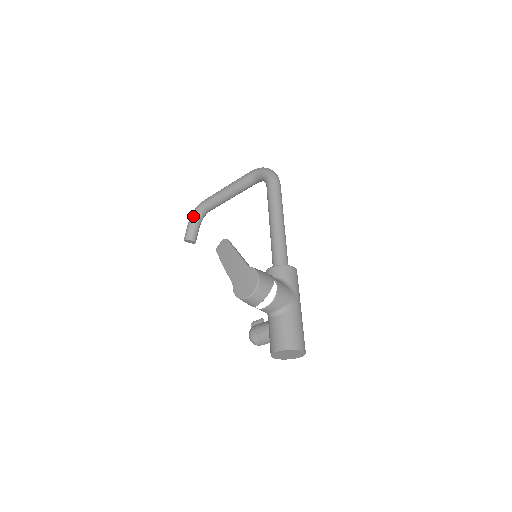
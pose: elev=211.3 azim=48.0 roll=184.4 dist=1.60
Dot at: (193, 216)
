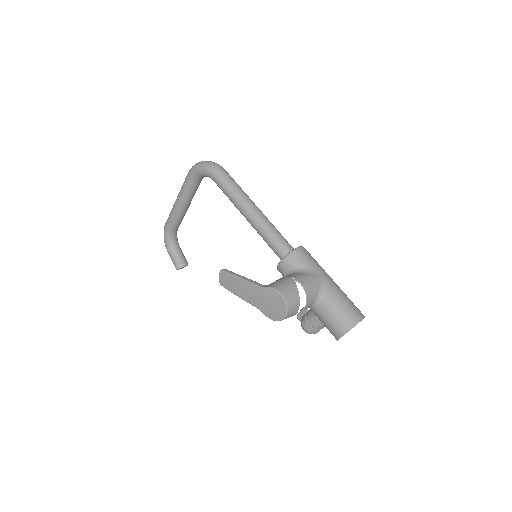
Dot at: (167, 245)
